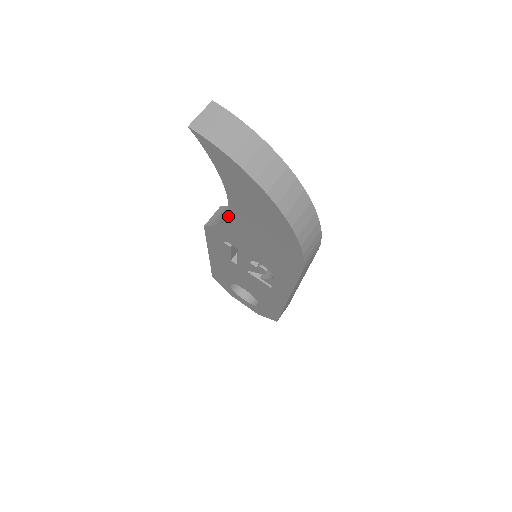
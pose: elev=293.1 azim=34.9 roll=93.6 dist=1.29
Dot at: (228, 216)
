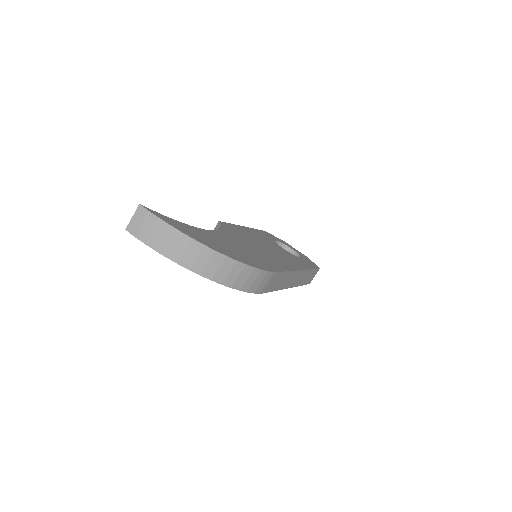
Dot at: occluded
